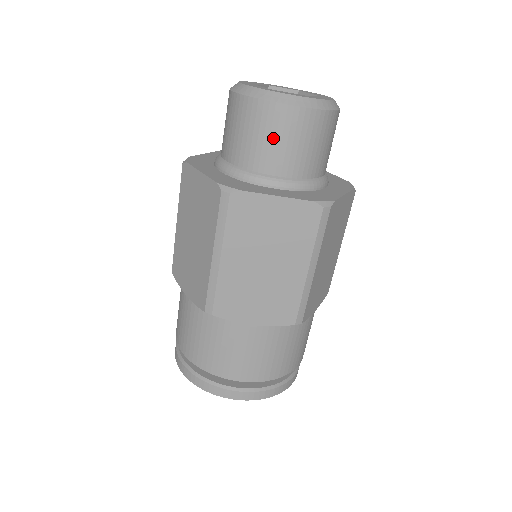
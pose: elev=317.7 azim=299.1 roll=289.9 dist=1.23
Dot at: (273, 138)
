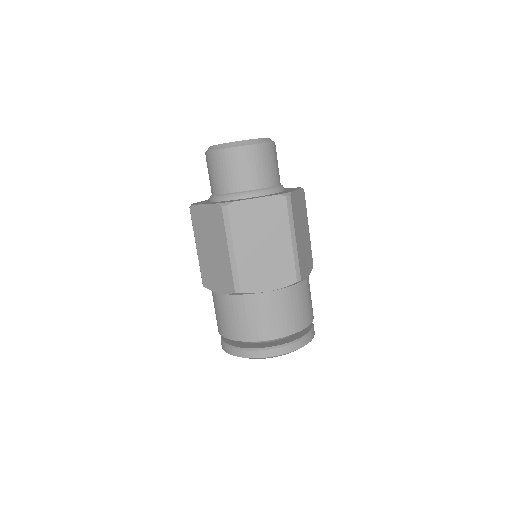
Dot at: (211, 172)
